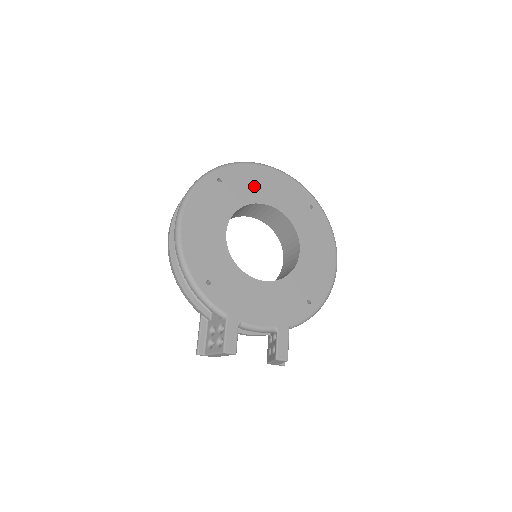
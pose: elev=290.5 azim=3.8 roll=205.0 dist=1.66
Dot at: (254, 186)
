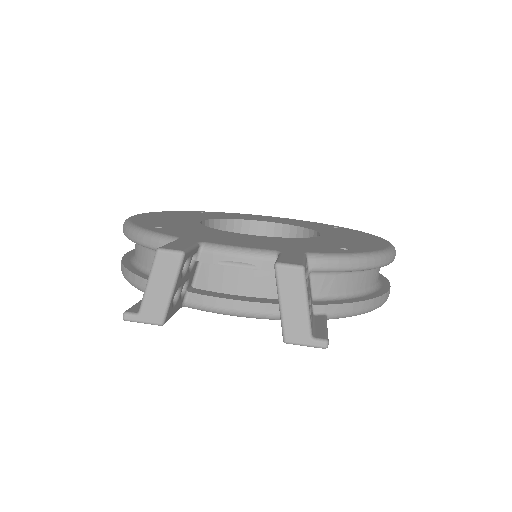
Dot at: (250, 217)
